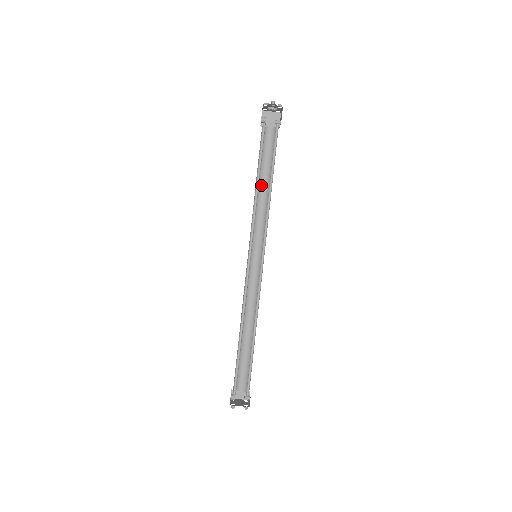
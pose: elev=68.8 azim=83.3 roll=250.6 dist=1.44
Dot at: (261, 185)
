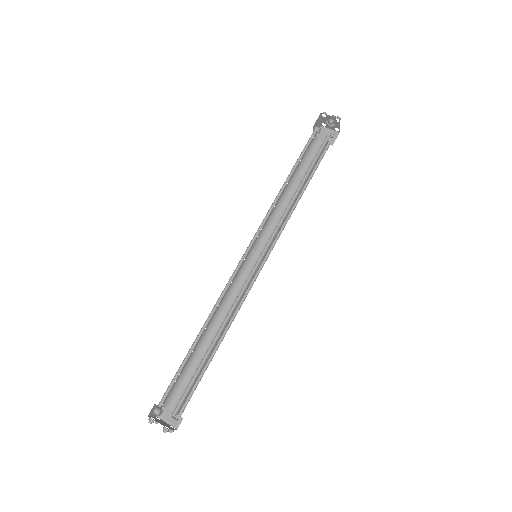
Dot at: (292, 190)
